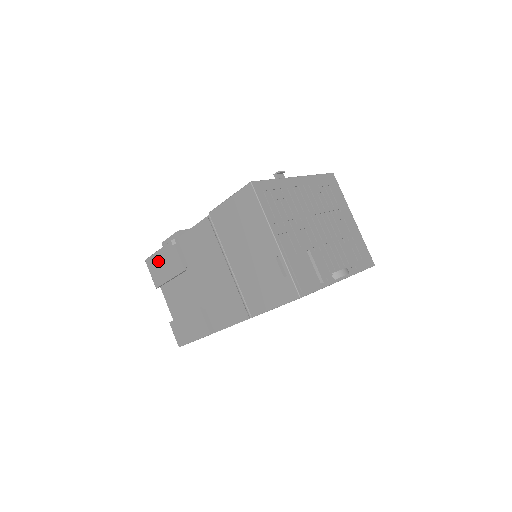
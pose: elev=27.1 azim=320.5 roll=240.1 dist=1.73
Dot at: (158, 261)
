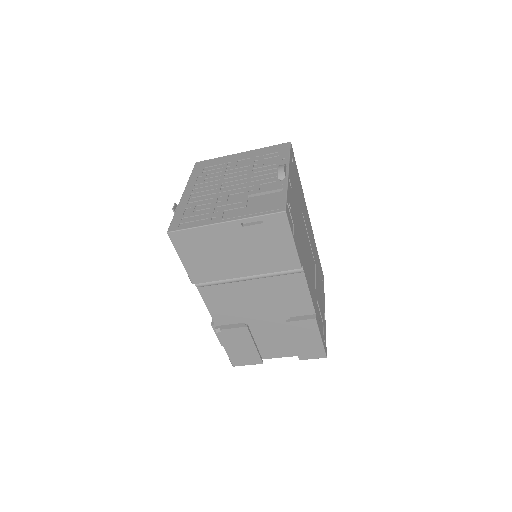
Dot at: (235, 353)
